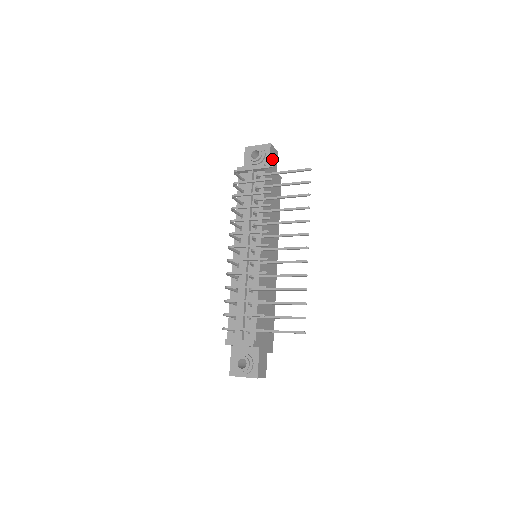
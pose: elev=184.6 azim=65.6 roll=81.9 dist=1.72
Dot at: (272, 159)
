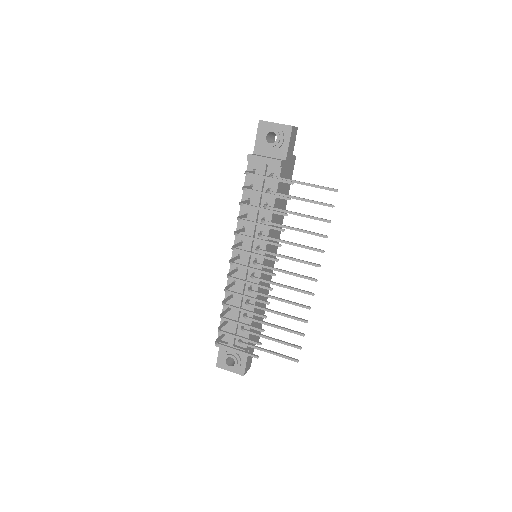
Dot at: (290, 144)
